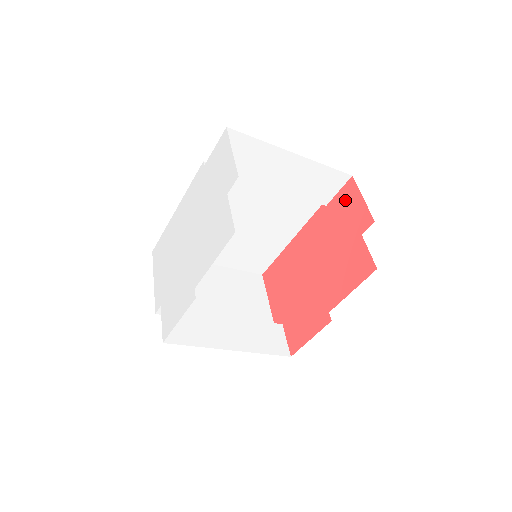
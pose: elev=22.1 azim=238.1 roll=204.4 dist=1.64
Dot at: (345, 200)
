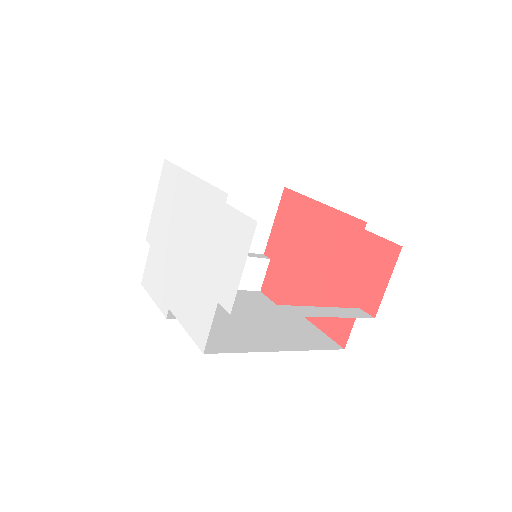
Dot at: (378, 257)
